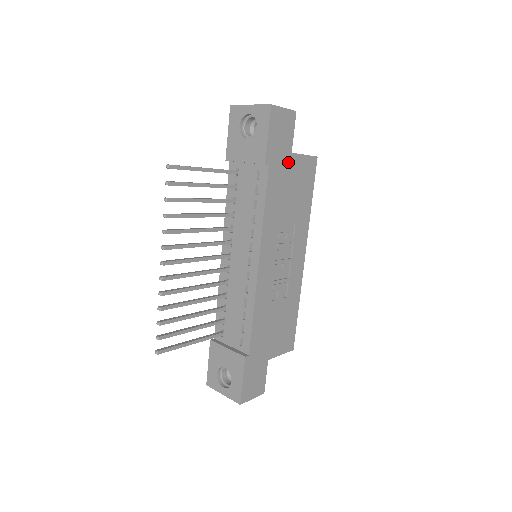
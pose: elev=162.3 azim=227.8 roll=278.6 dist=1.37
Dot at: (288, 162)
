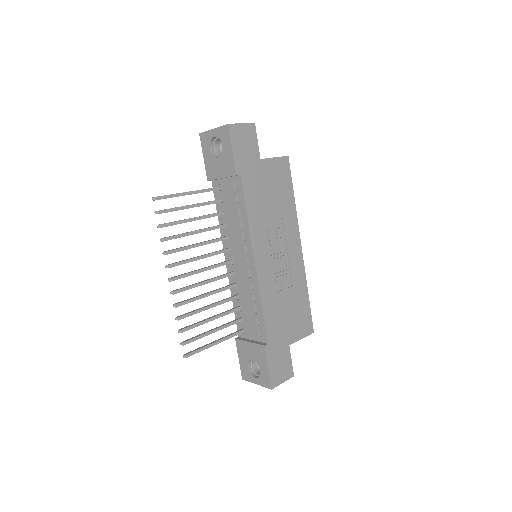
Dot at: (259, 168)
